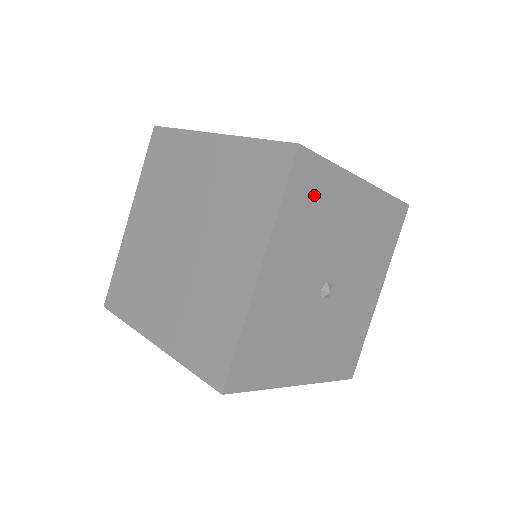
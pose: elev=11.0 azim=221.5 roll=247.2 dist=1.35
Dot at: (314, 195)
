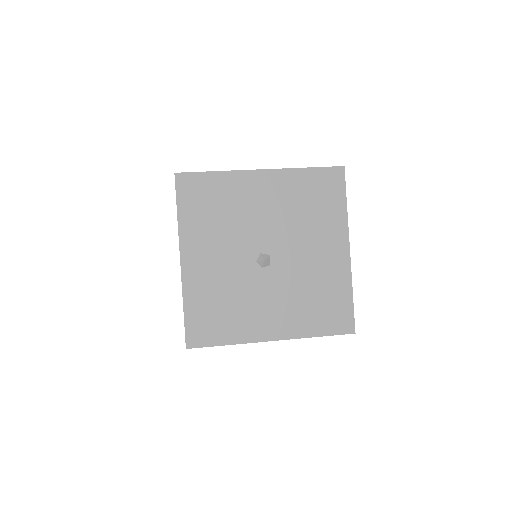
Dot at: (208, 198)
